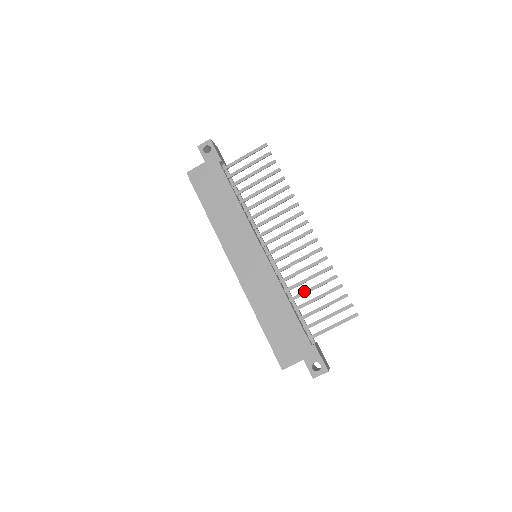
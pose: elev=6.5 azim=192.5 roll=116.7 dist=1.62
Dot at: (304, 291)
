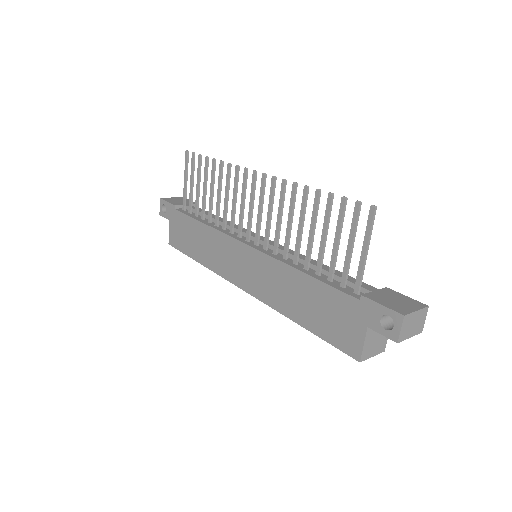
Dot at: (307, 244)
